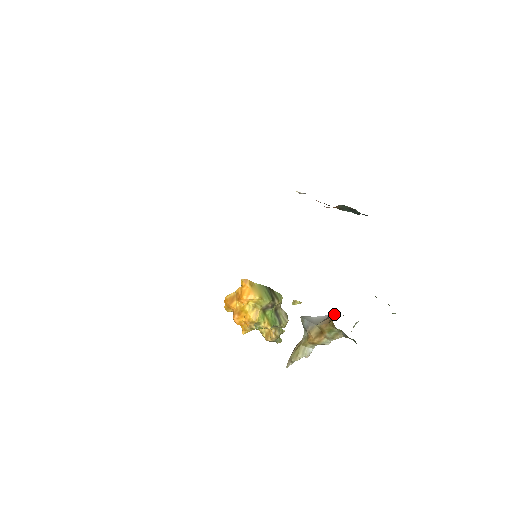
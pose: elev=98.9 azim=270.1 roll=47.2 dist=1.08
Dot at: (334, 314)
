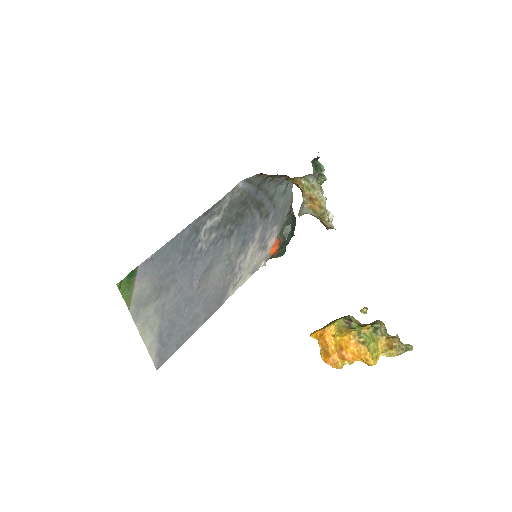
Dot at: occluded
